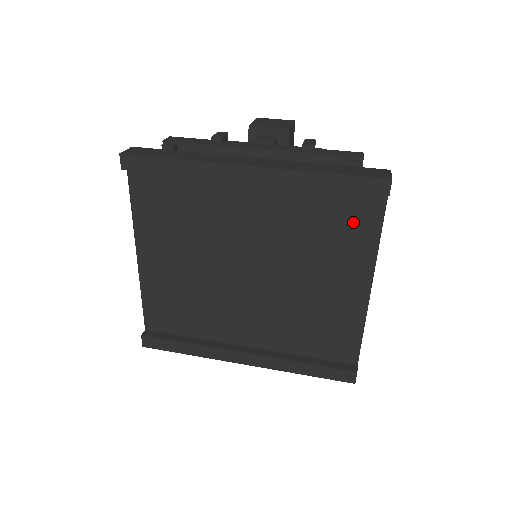
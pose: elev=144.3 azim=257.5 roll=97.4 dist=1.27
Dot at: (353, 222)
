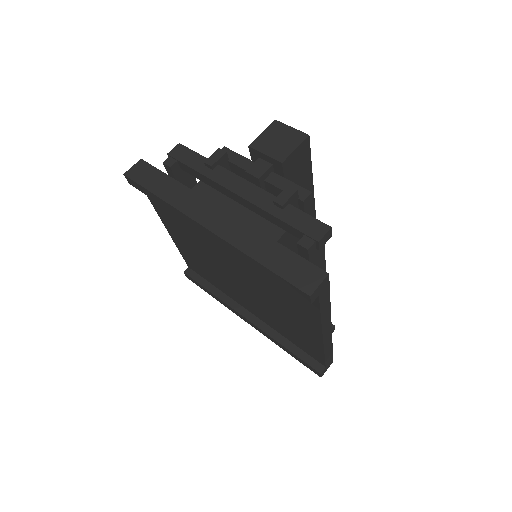
Dot at: (297, 295)
